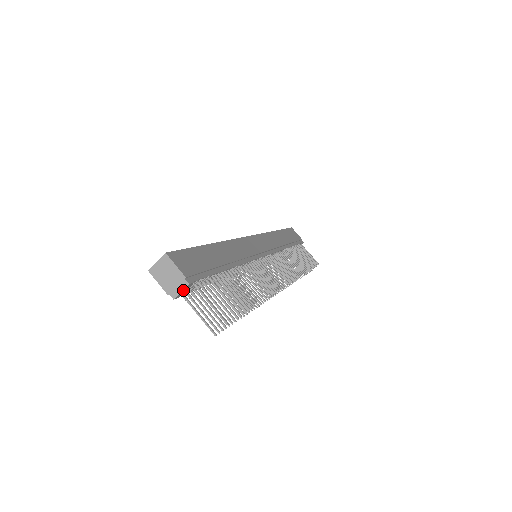
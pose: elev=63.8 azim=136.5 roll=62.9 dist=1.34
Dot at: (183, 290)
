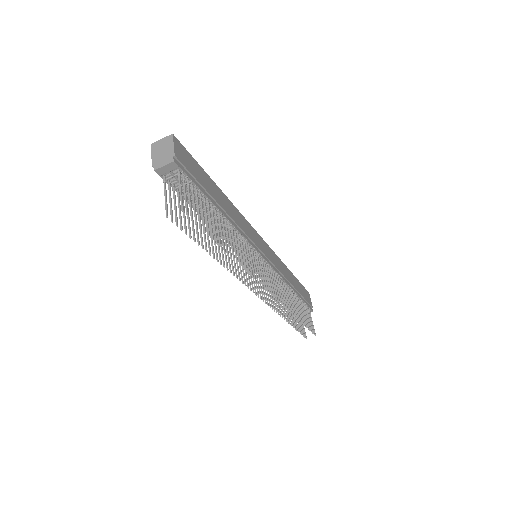
Dot at: (166, 166)
